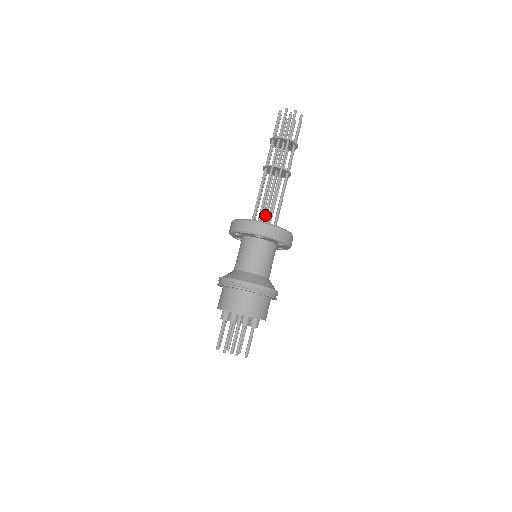
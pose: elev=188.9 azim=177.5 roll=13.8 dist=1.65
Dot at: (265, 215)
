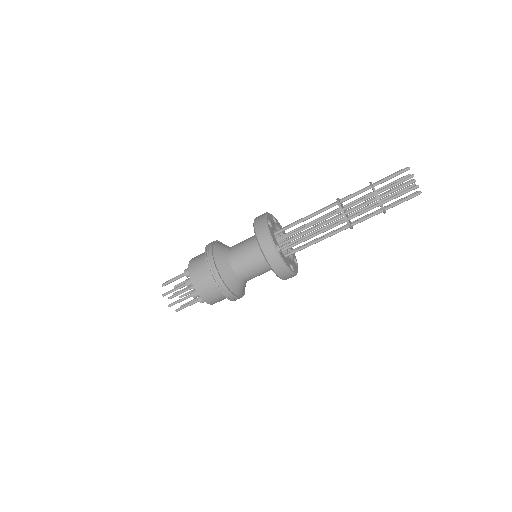
Dot at: (294, 238)
